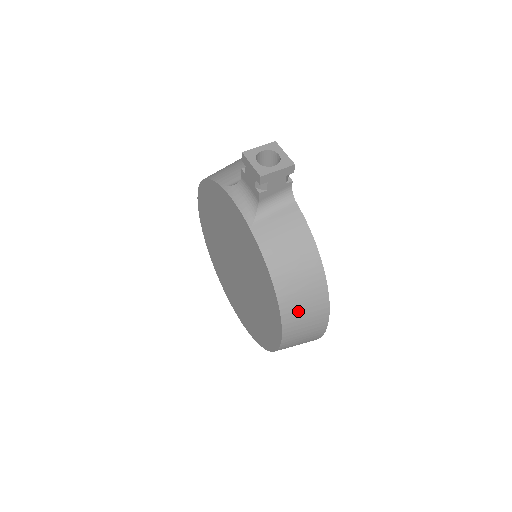
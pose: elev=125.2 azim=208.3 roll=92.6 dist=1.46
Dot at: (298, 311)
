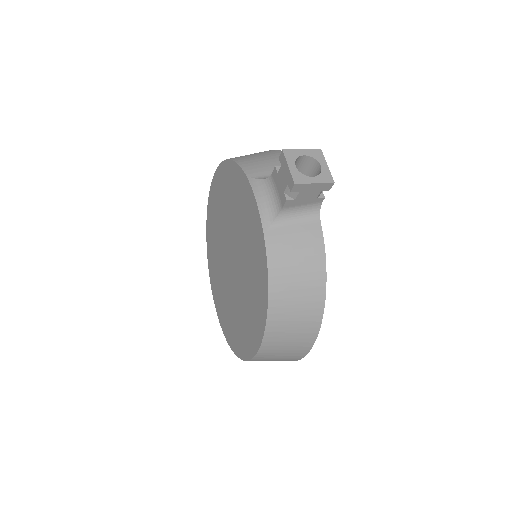
Dot at: (284, 333)
